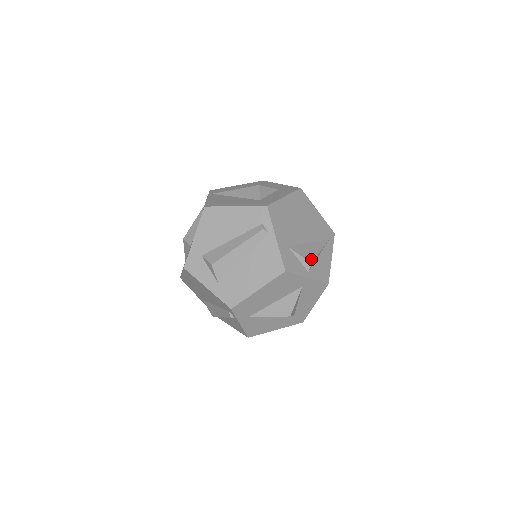
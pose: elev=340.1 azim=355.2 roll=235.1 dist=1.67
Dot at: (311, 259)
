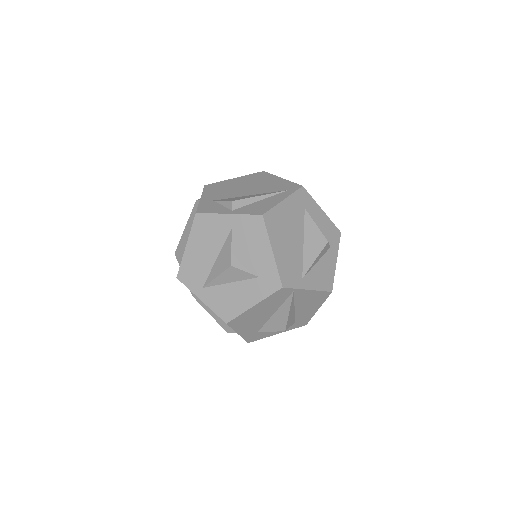
Dot at: (236, 200)
